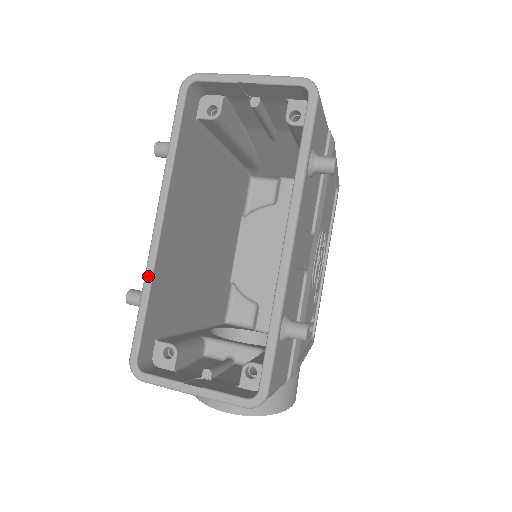
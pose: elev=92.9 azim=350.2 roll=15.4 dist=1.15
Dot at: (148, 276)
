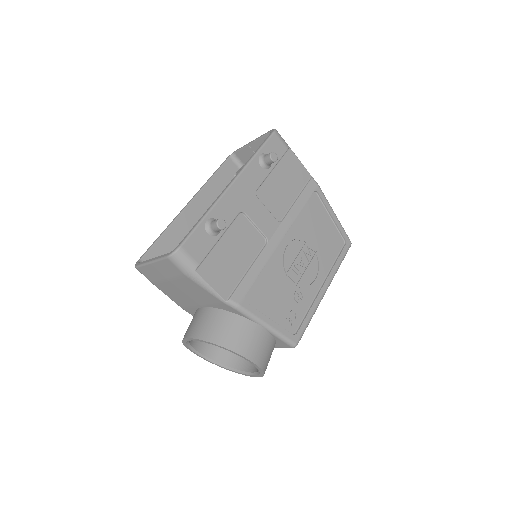
Dot at: (169, 224)
